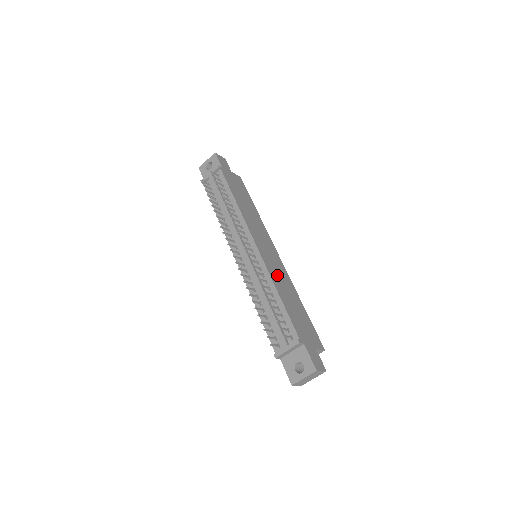
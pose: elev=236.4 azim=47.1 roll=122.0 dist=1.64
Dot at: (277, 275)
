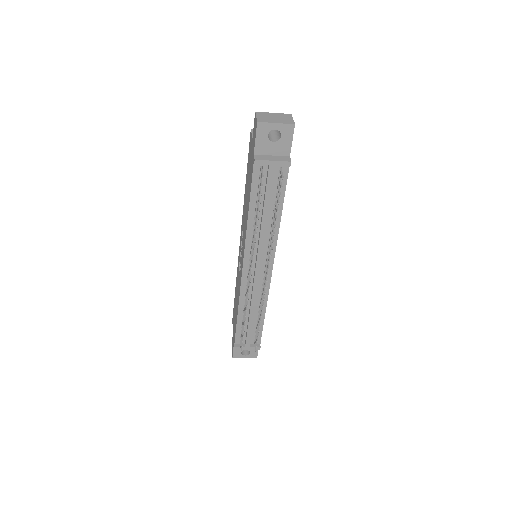
Dot at: occluded
